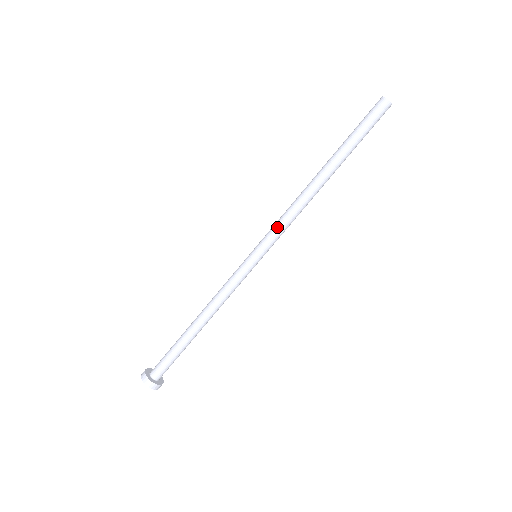
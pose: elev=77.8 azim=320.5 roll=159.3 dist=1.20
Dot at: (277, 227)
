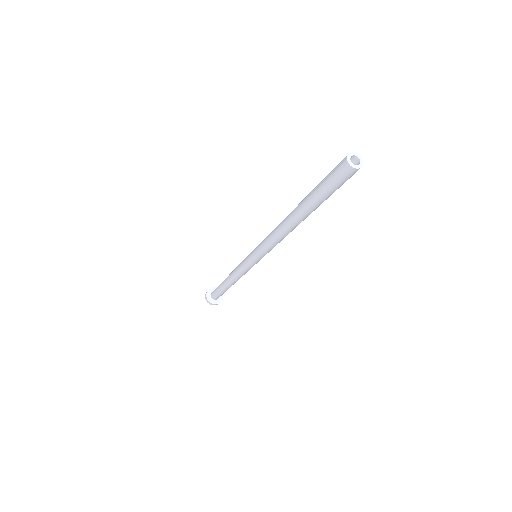
Dot at: (269, 250)
